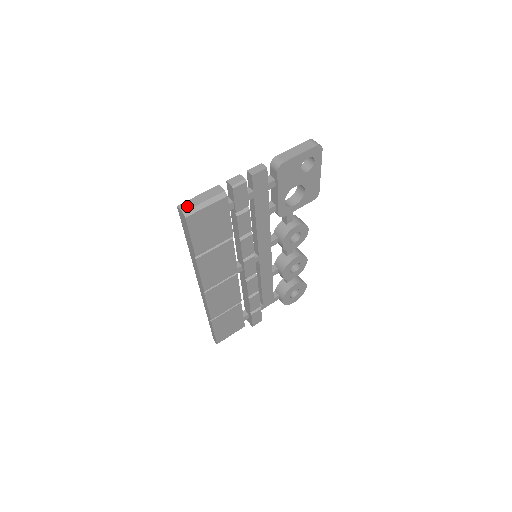
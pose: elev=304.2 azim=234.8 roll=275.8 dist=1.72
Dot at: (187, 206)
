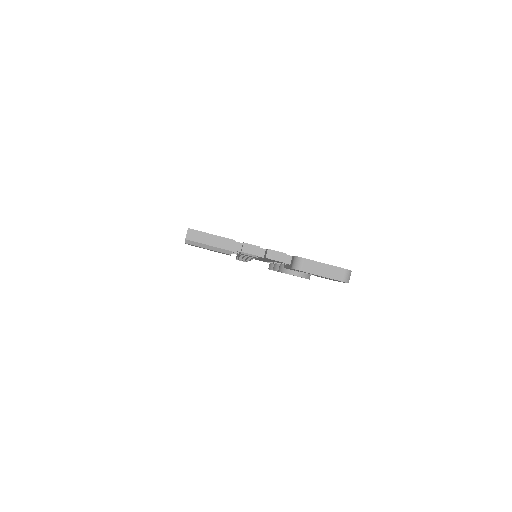
Dot at: (194, 236)
